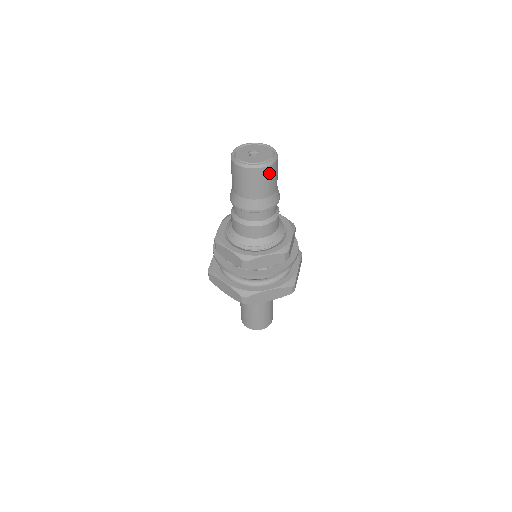
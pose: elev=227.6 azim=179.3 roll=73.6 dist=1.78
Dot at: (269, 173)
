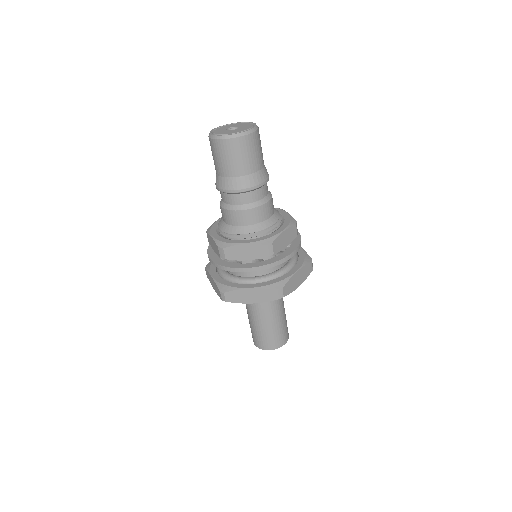
Dot at: (240, 146)
